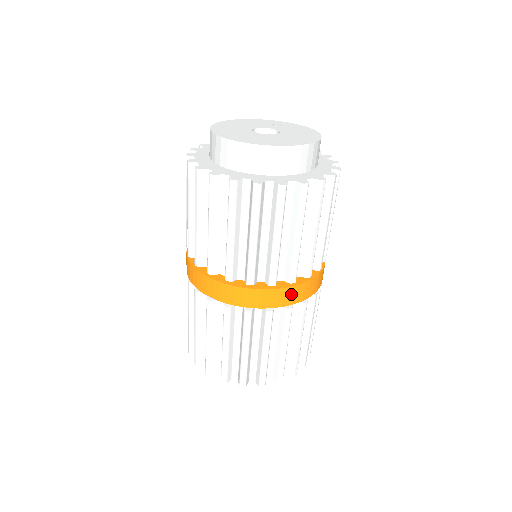
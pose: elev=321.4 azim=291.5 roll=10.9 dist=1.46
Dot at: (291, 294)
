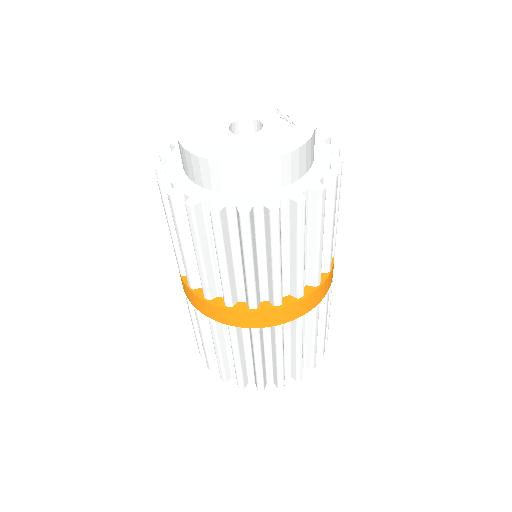
Dot at: (229, 316)
